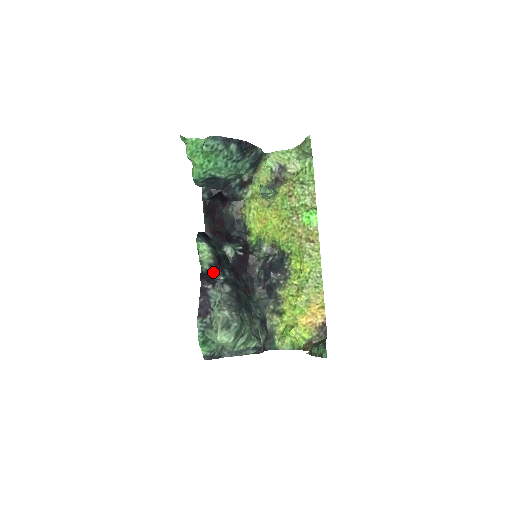
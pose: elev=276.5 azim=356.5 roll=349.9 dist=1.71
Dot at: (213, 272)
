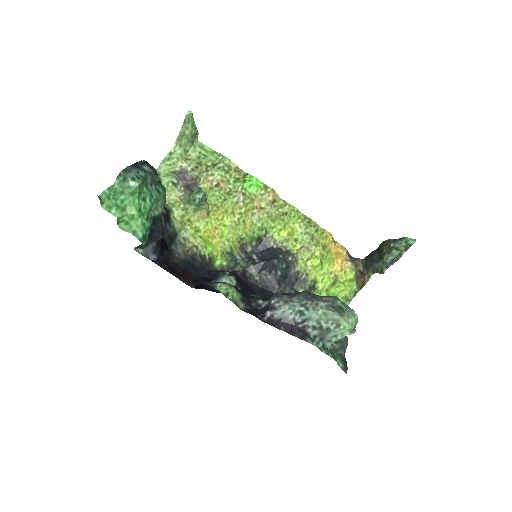
Dot at: (249, 305)
